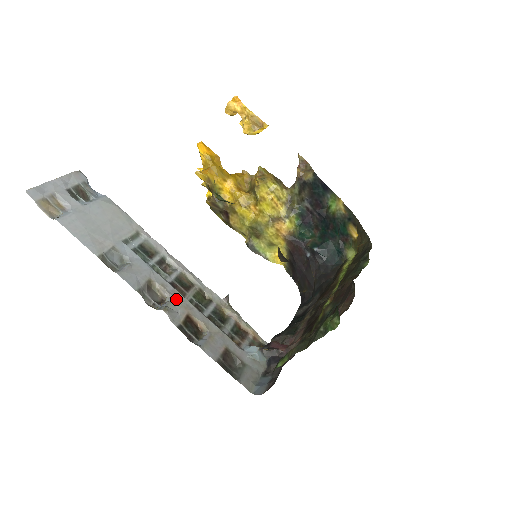
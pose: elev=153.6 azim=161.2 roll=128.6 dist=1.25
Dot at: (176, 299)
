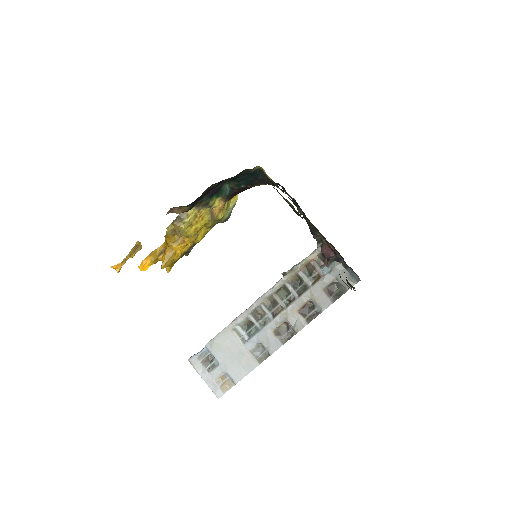
Dot at: (287, 318)
